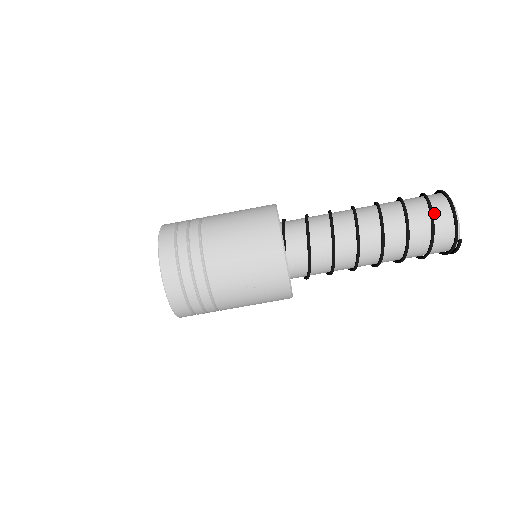
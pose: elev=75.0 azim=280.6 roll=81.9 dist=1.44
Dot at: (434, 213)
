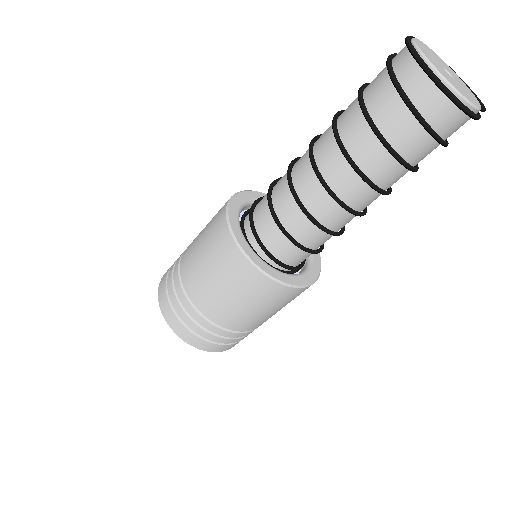
Dot at: (438, 130)
